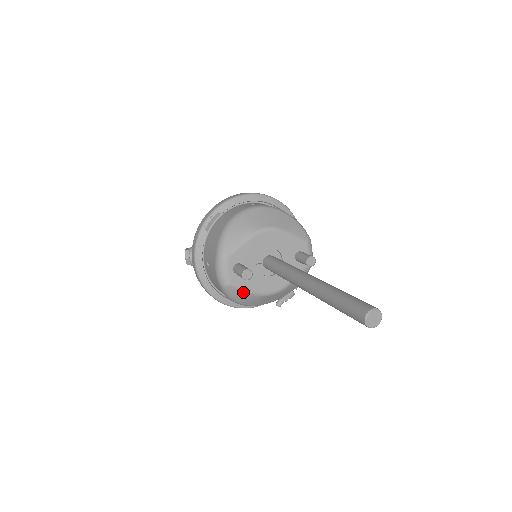
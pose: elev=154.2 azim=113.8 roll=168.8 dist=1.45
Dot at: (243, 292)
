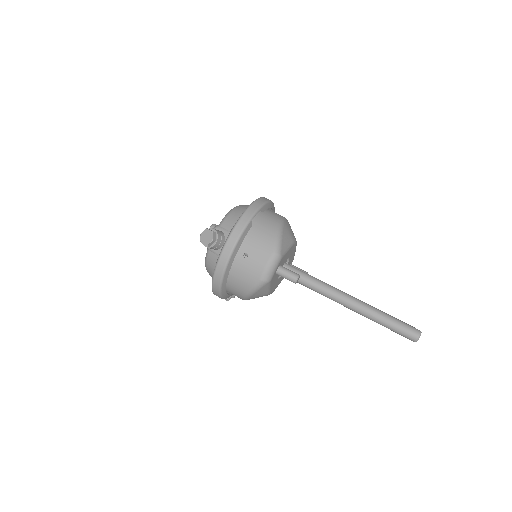
Dot at: (267, 289)
